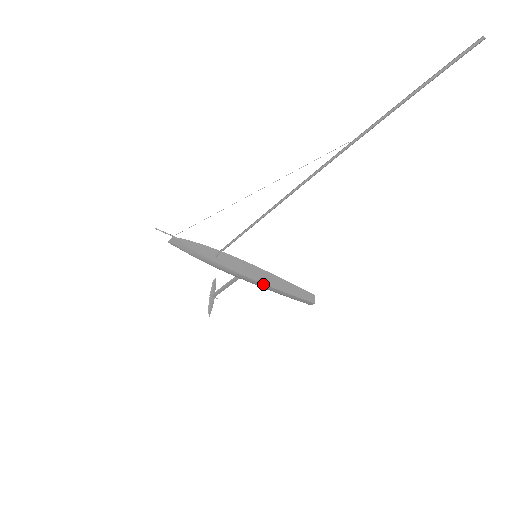
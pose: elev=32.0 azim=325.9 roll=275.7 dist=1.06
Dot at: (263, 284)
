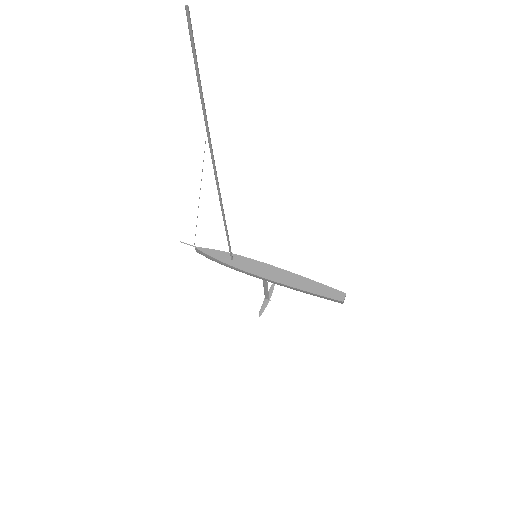
Dot at: (279, 283)
